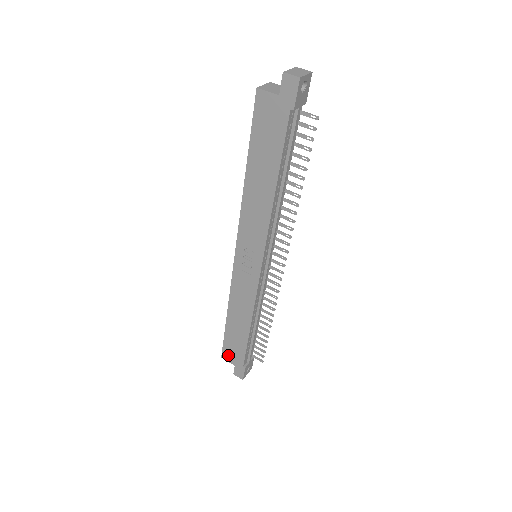
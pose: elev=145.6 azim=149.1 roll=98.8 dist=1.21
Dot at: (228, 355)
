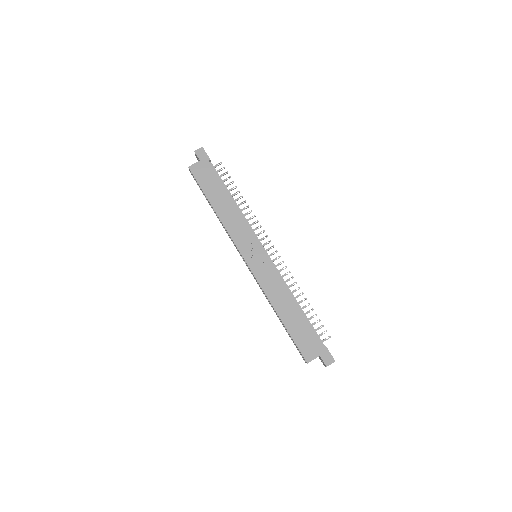
Dot at: (308, 352)
